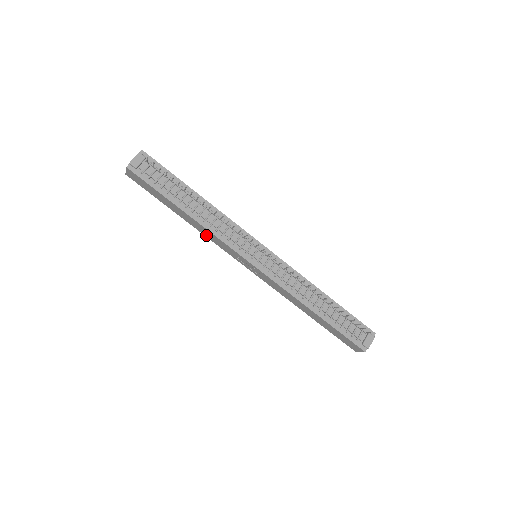
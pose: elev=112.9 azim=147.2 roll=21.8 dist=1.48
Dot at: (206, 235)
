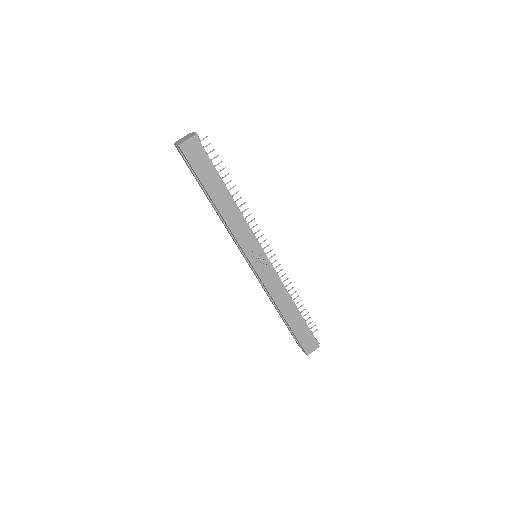
Dot at: (232, 225)
